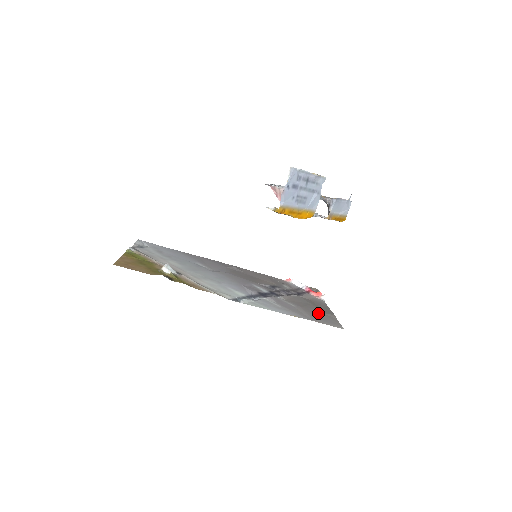
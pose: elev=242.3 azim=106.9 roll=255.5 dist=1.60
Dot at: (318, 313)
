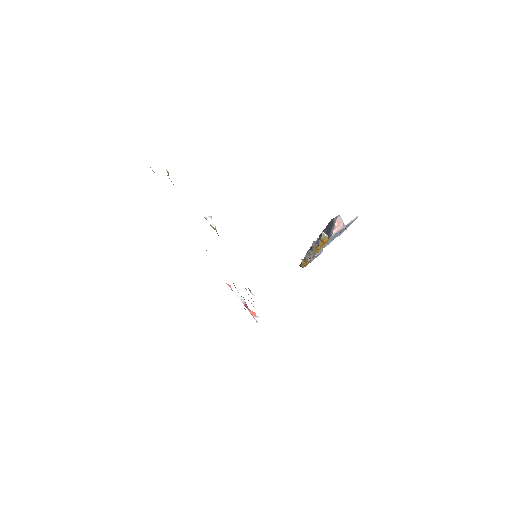
Dot at: occluded
